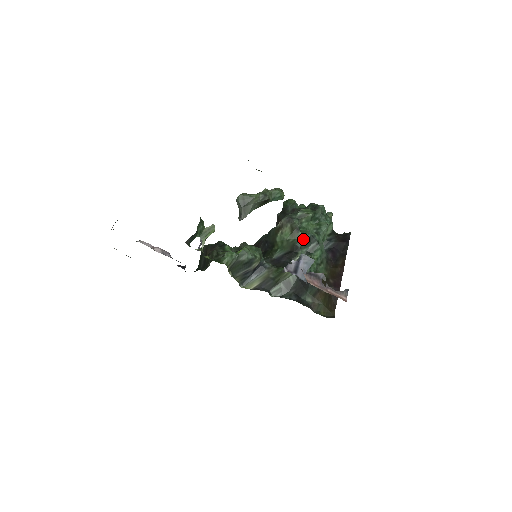
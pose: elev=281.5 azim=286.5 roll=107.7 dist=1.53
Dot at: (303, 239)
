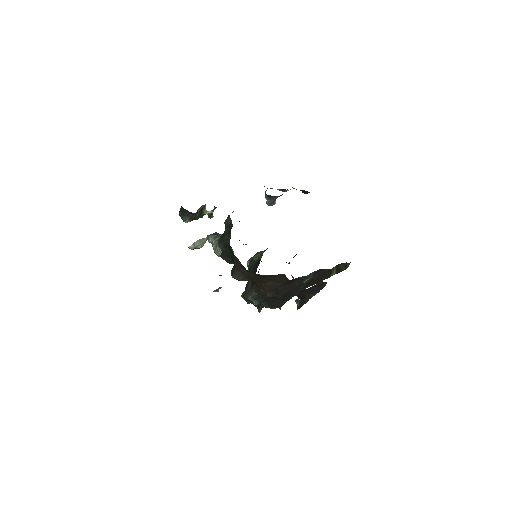
Dot at: occluded
